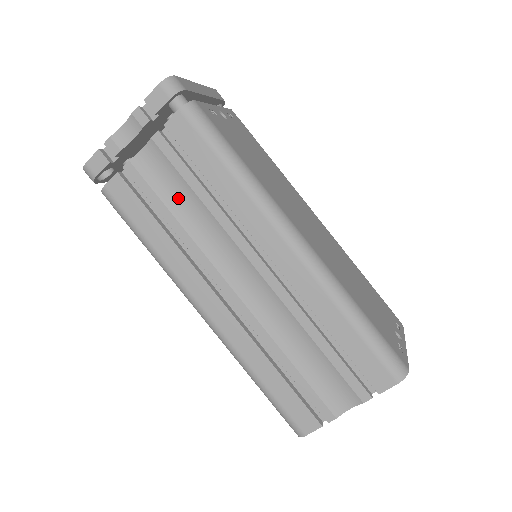
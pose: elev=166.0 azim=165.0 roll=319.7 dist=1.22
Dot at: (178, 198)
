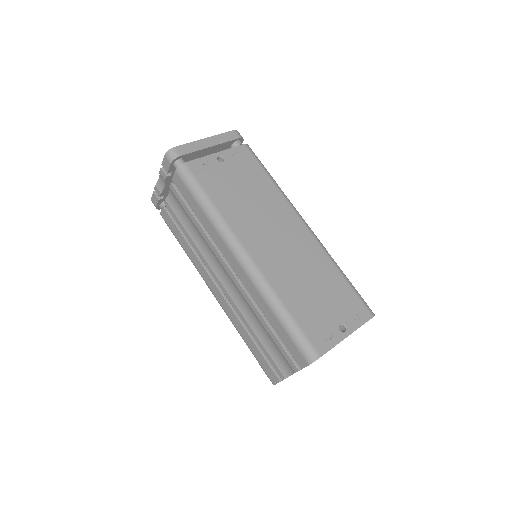
Dot at: (189, 224)
